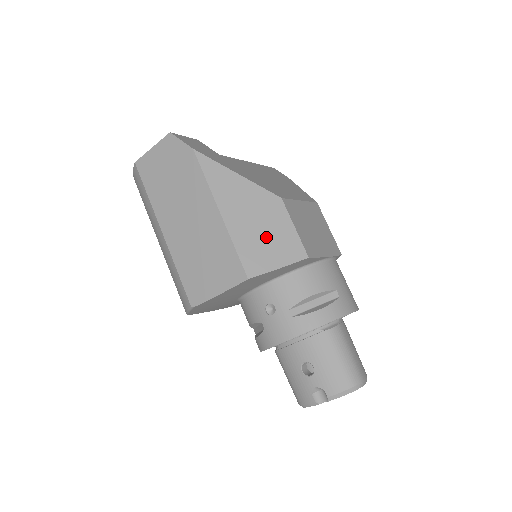
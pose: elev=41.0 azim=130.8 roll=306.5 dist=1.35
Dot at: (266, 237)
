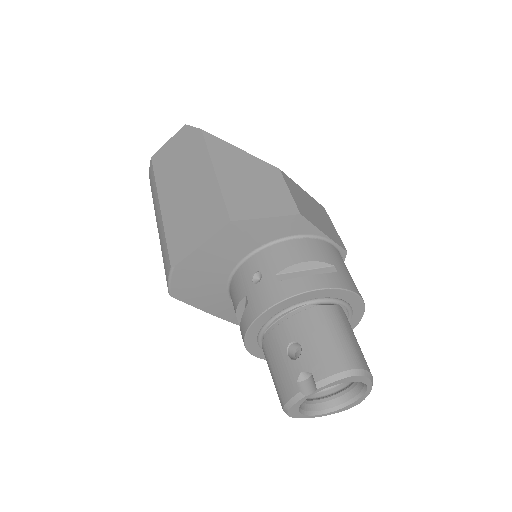
Dot at: (257, 193)
